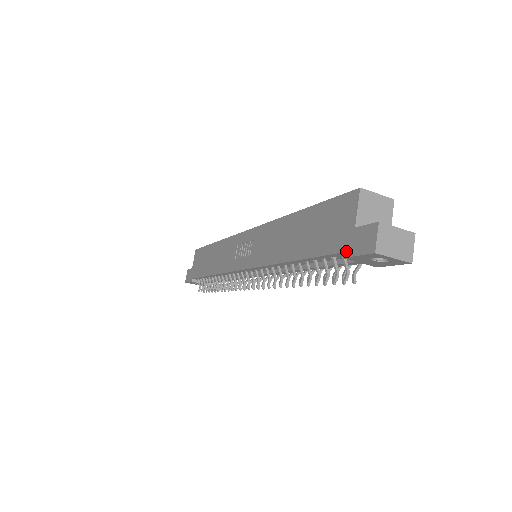
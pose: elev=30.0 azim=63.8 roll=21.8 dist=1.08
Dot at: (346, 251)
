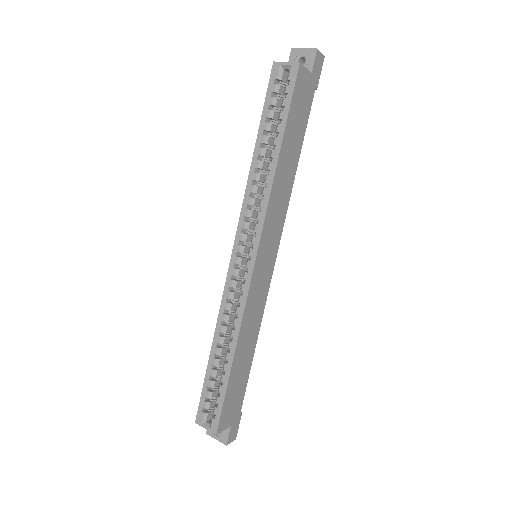
Dot at: occluded
